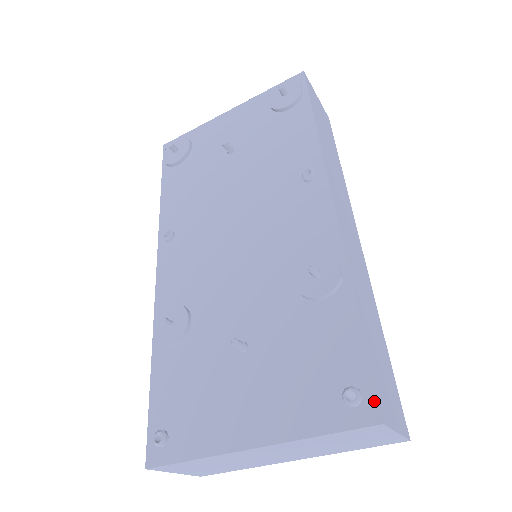
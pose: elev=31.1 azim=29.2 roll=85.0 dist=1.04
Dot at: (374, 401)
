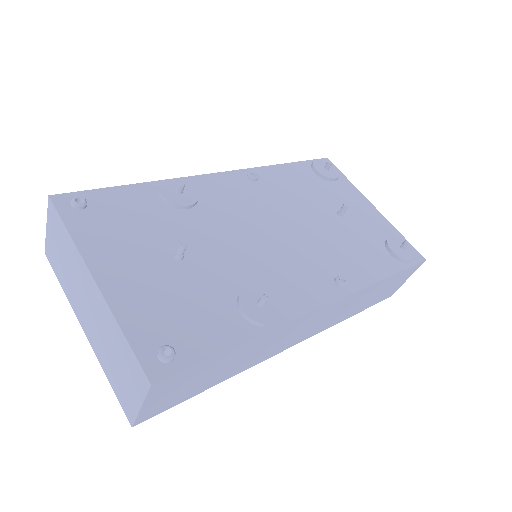
Dot at: (169, 373)
